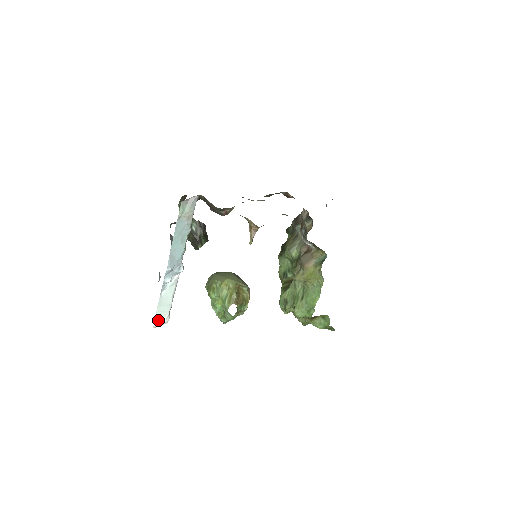
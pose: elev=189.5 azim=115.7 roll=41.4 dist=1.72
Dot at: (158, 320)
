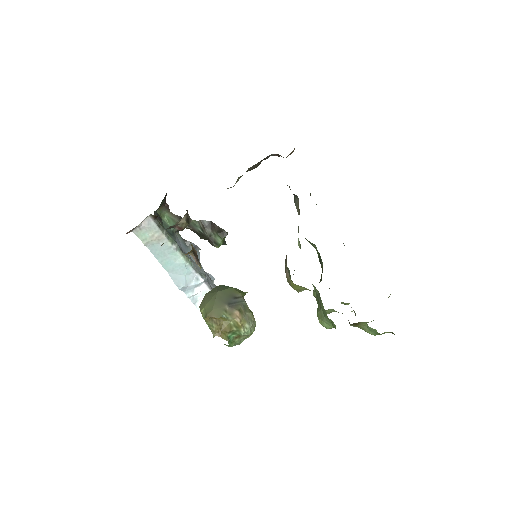
Dot at: occluded
